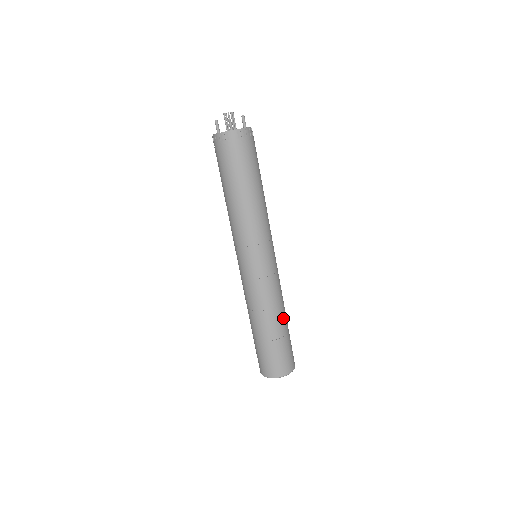
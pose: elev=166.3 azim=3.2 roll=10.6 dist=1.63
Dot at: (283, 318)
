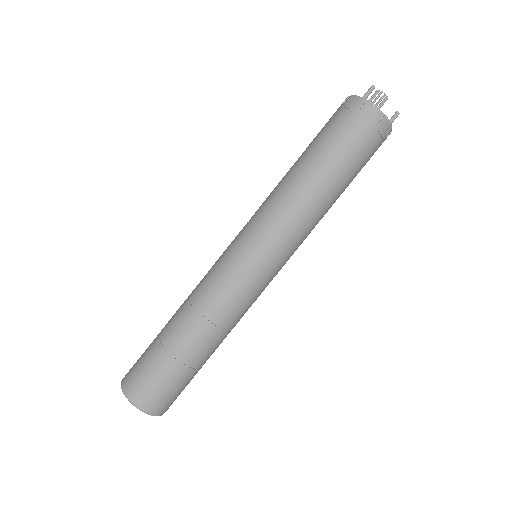
Dot at: (215, 348)
